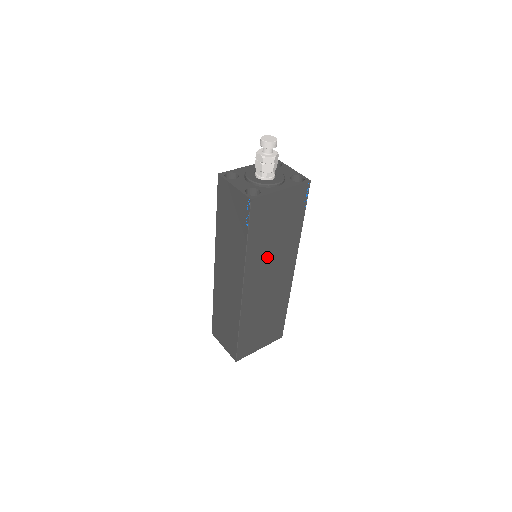
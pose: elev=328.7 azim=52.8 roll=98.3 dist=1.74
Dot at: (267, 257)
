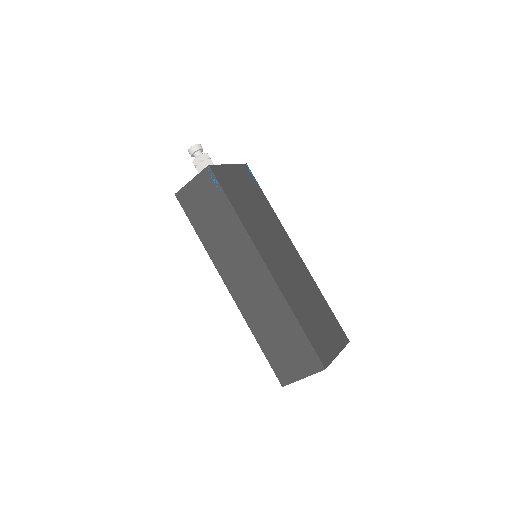
Dot at: (261, 229)
